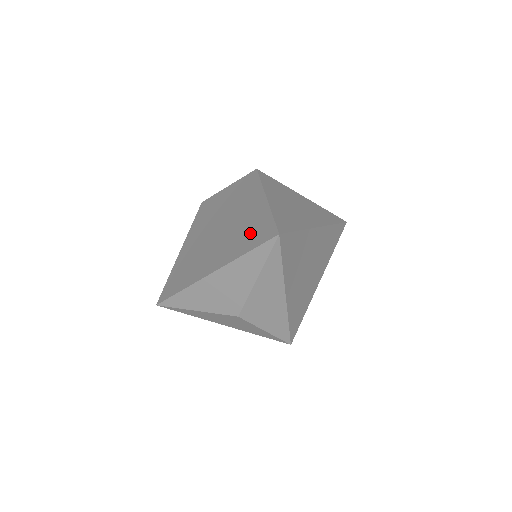
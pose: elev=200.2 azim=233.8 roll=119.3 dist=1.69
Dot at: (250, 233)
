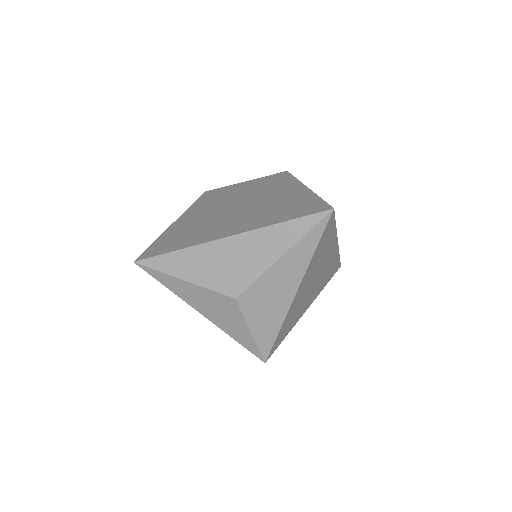
Dot at: (288, 208)
